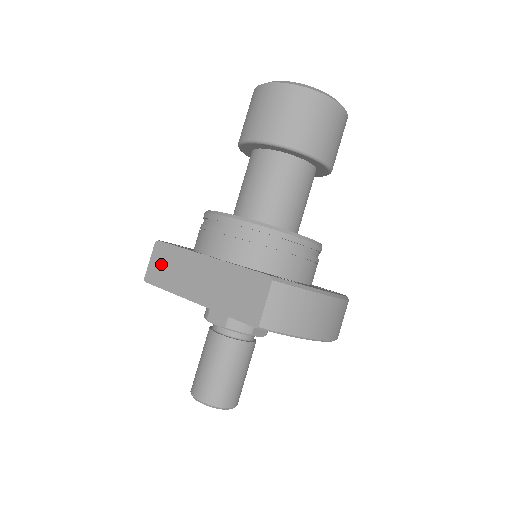
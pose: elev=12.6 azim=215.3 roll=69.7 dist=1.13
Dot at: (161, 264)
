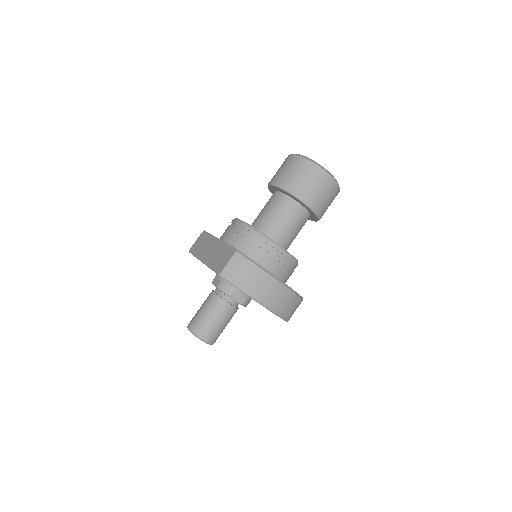
Dot at: (199, 243)
